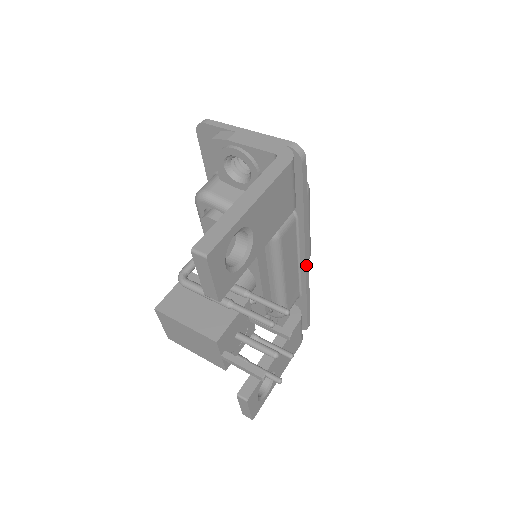
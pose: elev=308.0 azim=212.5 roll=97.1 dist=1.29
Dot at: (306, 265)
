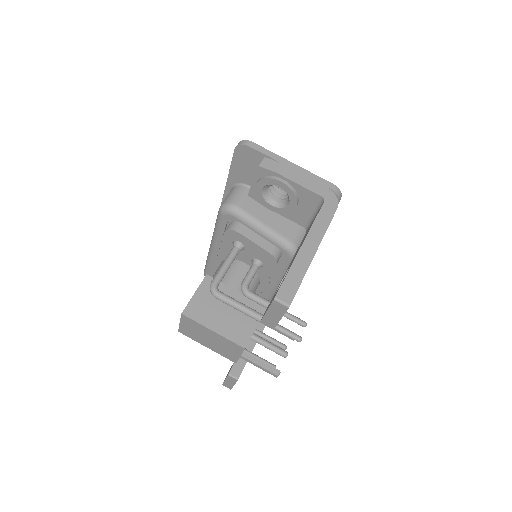
Dot at: occluded
